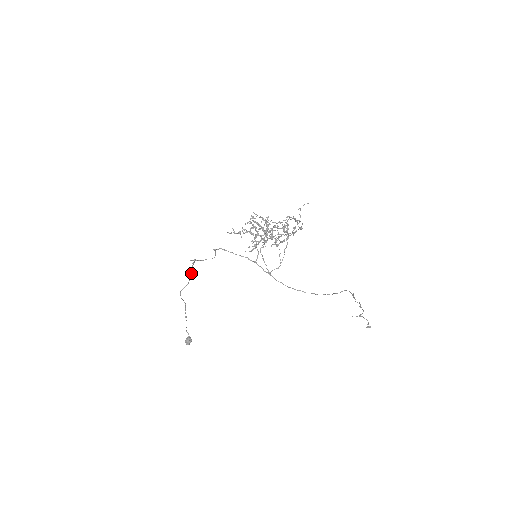
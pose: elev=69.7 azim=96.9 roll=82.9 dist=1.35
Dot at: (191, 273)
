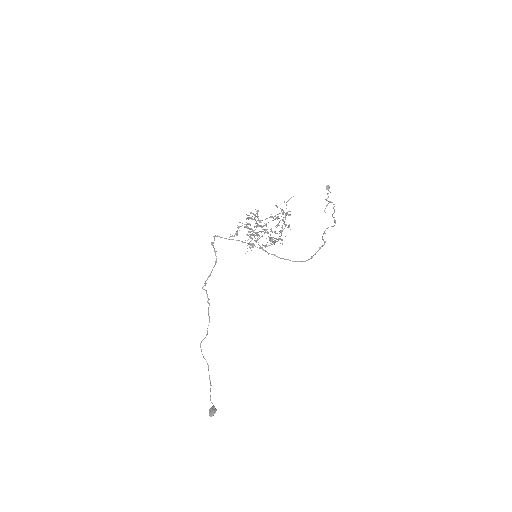
Dot at: (209, 319)
